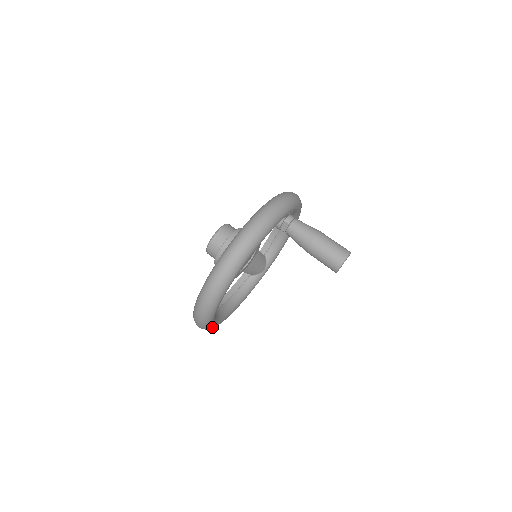
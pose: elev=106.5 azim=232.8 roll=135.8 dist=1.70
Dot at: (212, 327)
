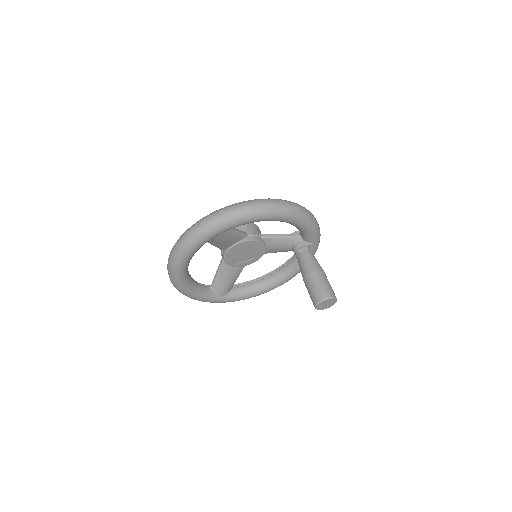
Dot at: (187, 253)
